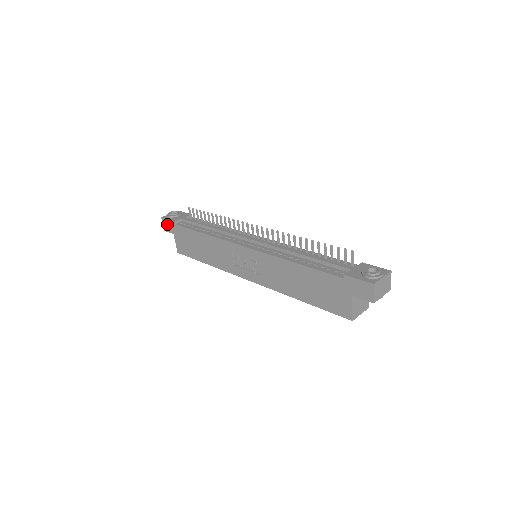
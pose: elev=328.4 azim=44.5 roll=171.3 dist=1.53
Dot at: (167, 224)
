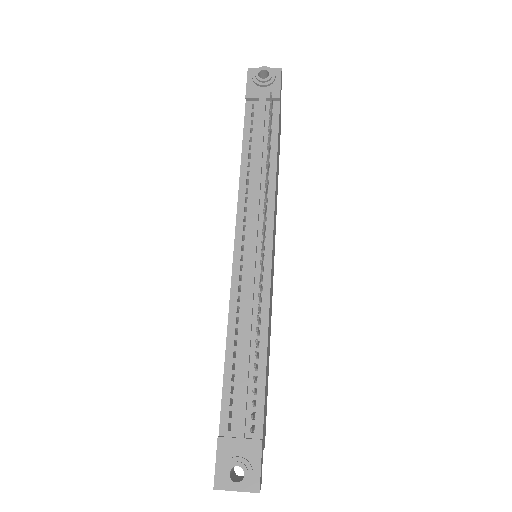
Dot at: occluded
